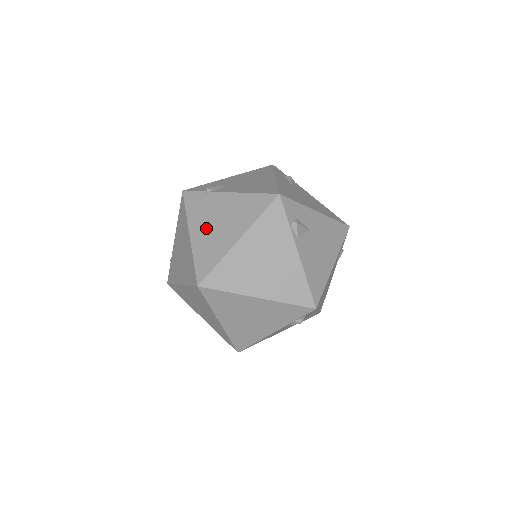
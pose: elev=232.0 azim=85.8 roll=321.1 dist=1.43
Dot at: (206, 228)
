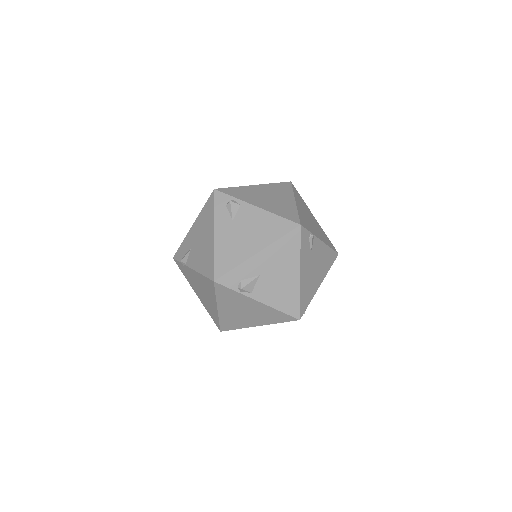
Dot at: (199, 293)
